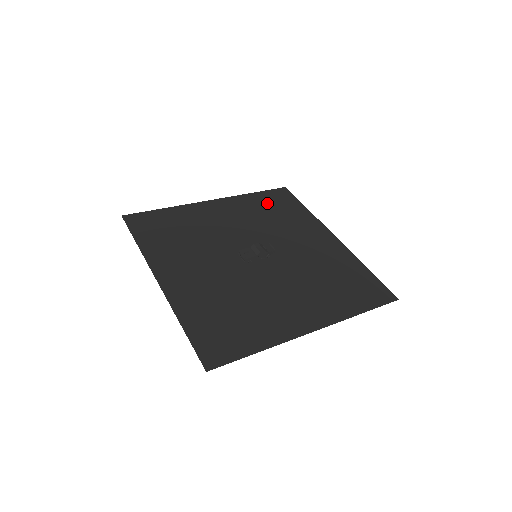
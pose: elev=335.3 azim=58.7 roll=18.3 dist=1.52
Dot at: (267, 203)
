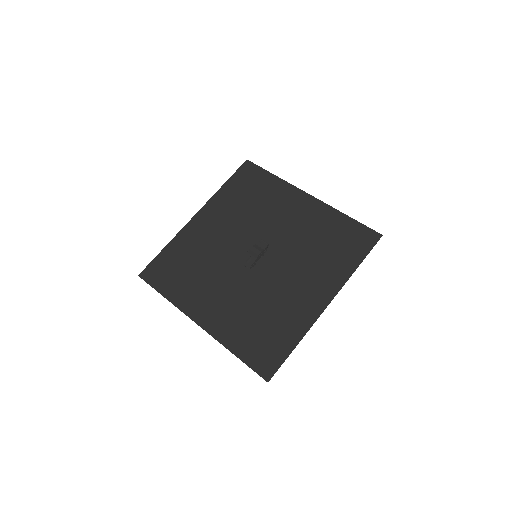
Dot at: (240, 190)
